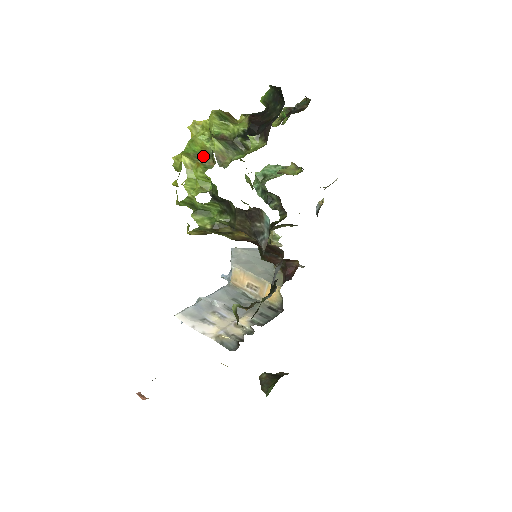
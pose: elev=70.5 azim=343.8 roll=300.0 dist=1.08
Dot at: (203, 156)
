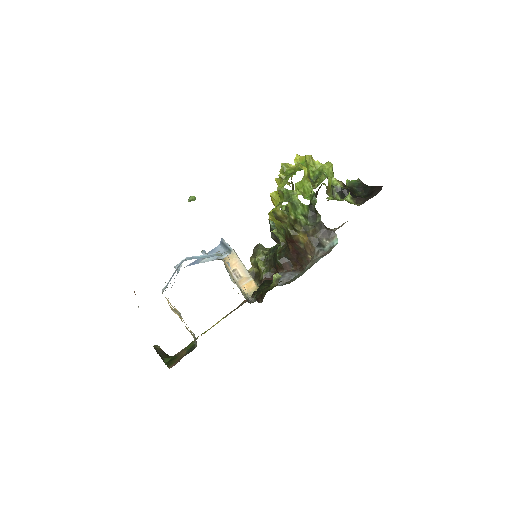
Dot at: (310, 178)
